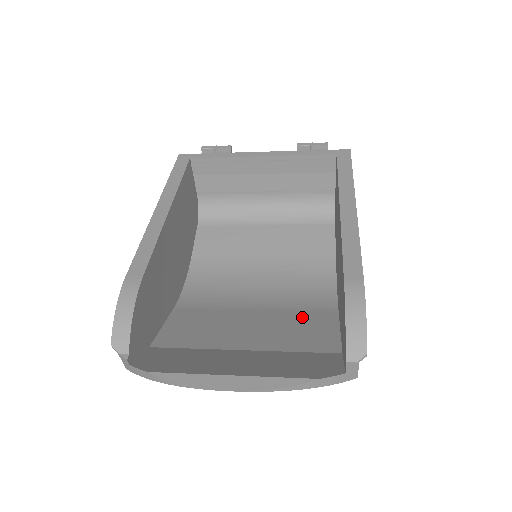
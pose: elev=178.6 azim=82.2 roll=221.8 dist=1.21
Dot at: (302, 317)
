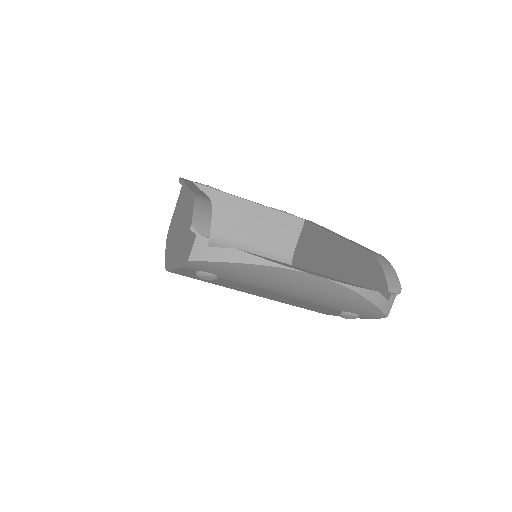
Dot at: occluded
